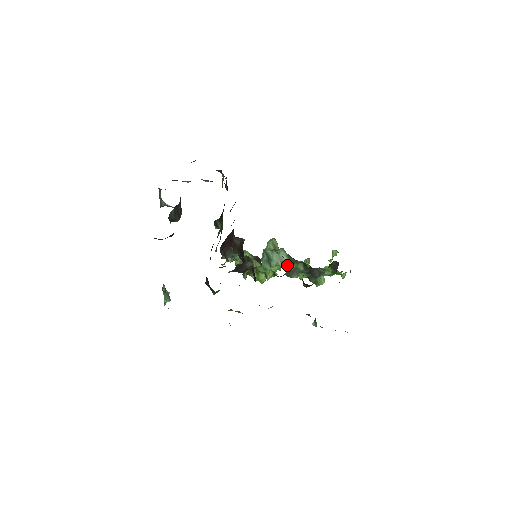
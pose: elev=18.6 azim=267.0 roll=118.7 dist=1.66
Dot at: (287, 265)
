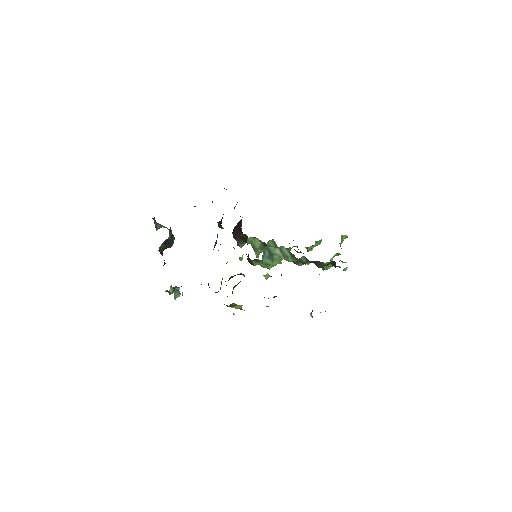
Dot at: (289, 259)
